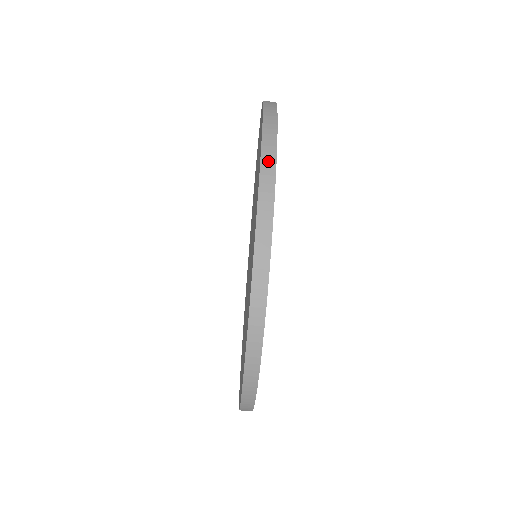
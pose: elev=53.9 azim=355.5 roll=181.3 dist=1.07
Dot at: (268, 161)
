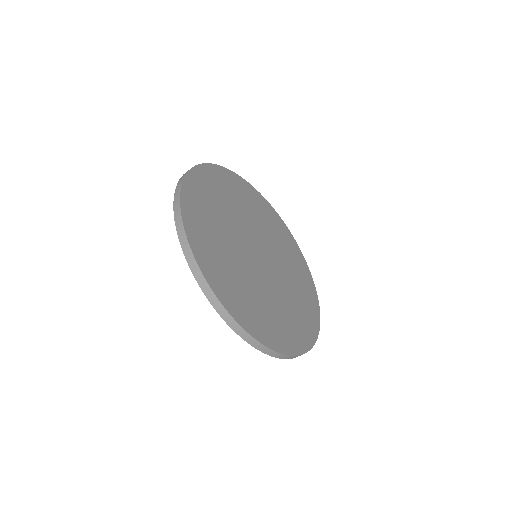
Dot at: (197, 274)
